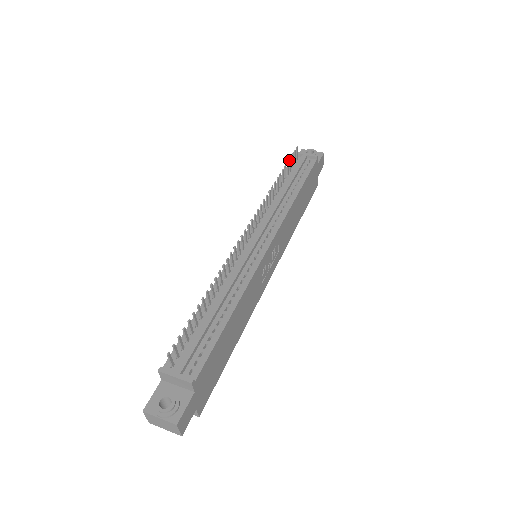
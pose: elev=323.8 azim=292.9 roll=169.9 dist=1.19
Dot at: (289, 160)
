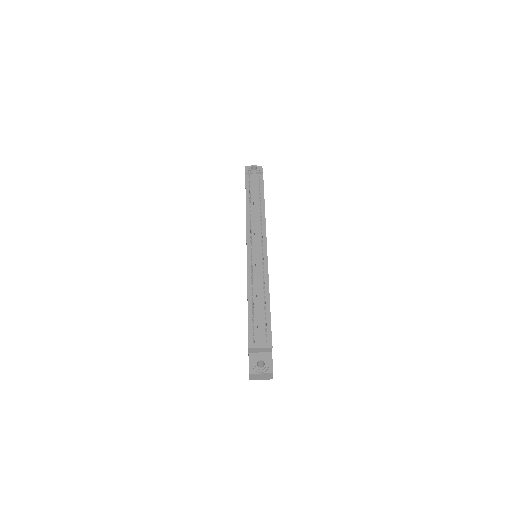
Dot at: (249, 181)
